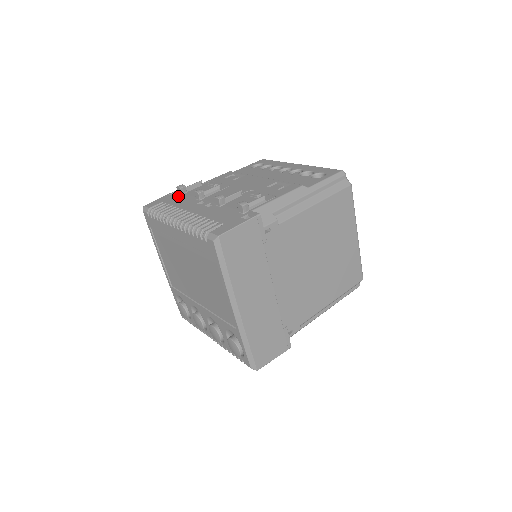
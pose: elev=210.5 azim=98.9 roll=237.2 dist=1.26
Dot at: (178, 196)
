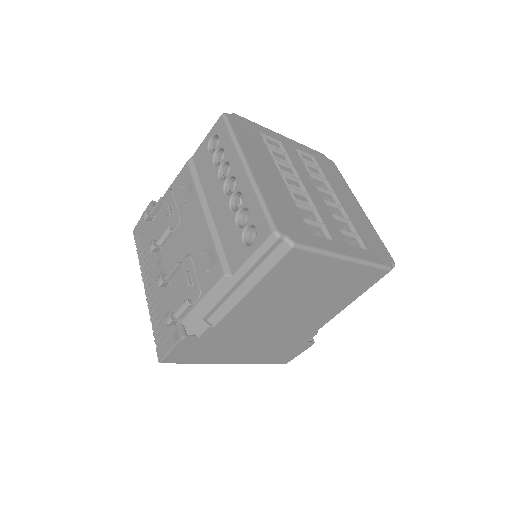
Dot at: (149, 225)
